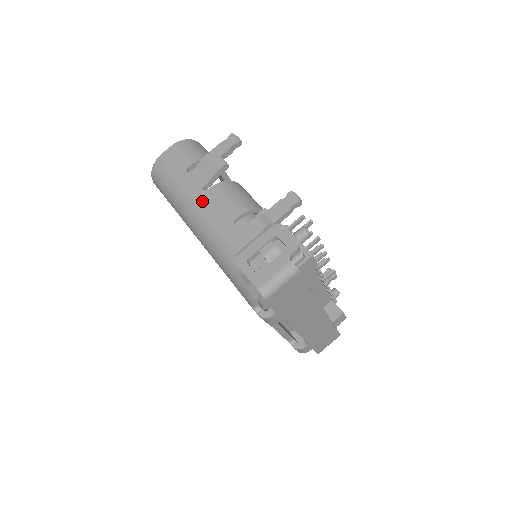
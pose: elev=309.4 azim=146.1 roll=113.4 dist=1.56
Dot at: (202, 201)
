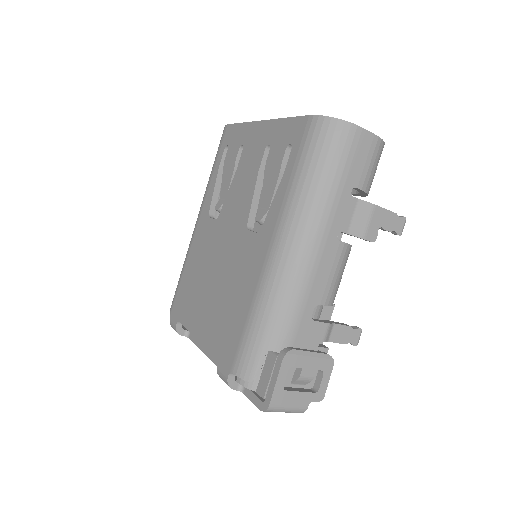
Dot at: (325, 246)
